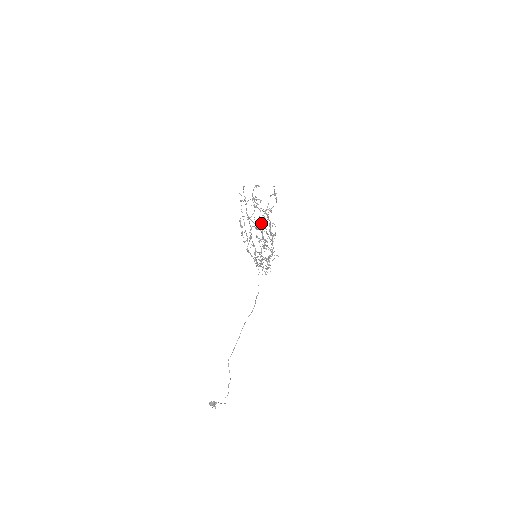
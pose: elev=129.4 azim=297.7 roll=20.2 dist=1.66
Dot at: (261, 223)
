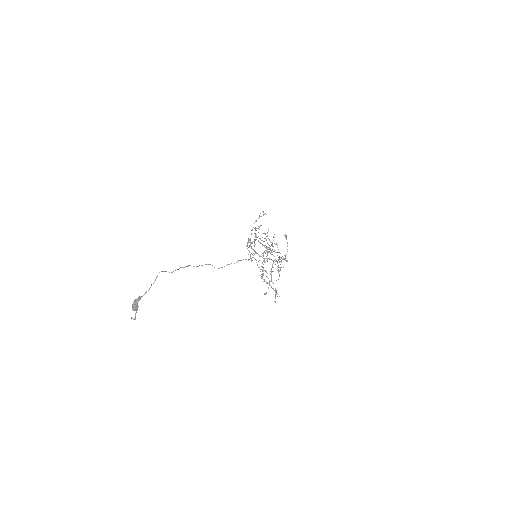
Dot at: (277, 270)
